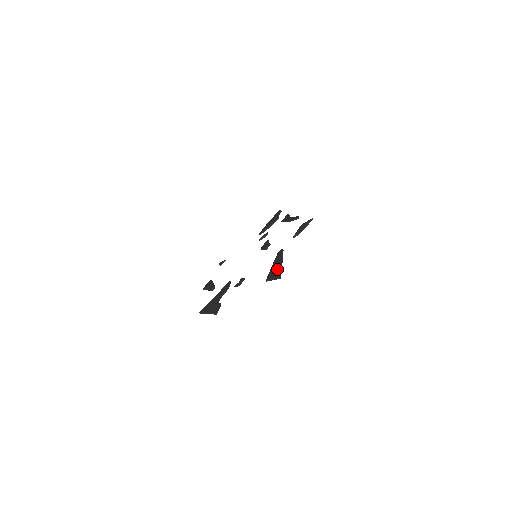
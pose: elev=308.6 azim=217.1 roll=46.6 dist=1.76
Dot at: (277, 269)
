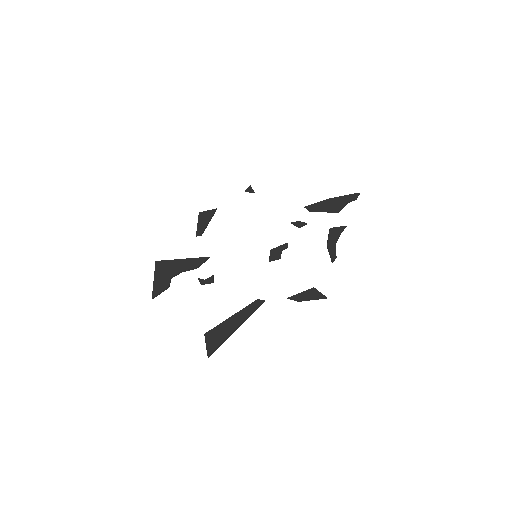
Dot at: (223, 336)
